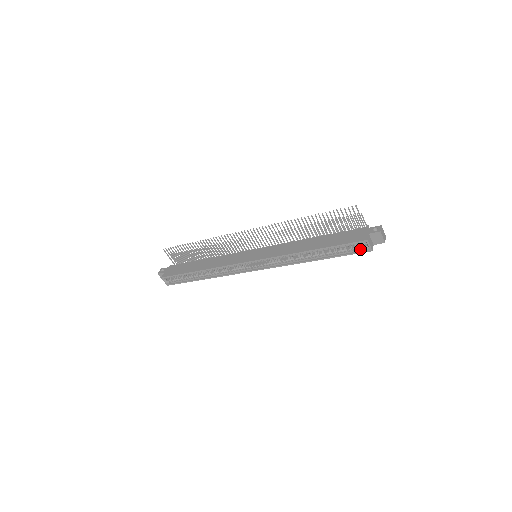
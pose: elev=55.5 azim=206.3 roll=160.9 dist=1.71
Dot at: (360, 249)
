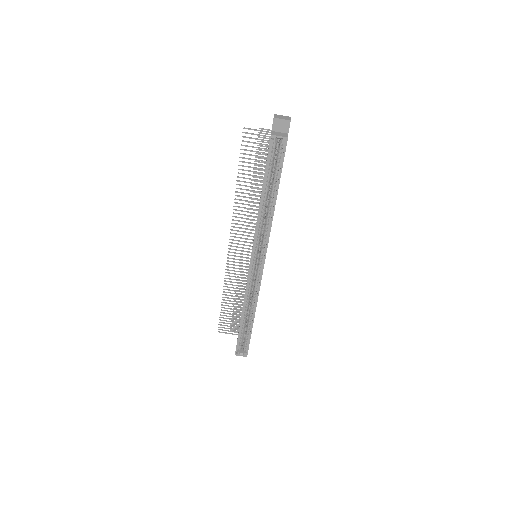
Dot at: (282, 149)
